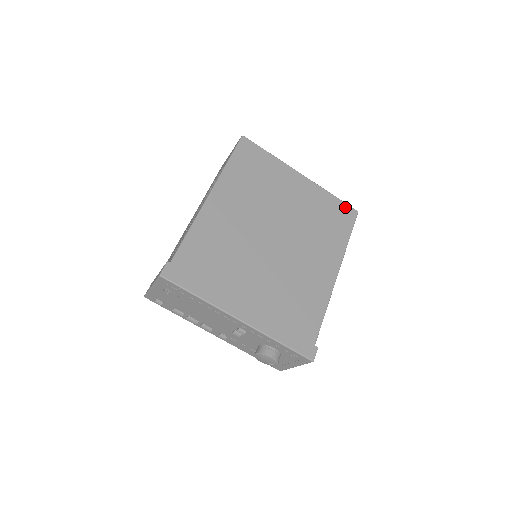
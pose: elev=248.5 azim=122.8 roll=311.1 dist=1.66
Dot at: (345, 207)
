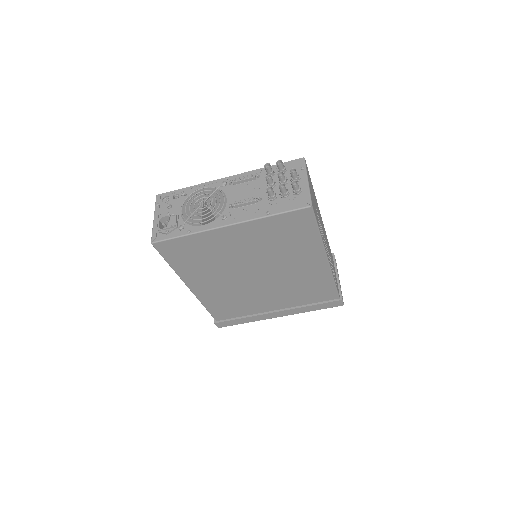
Dot at: (294, 215)
